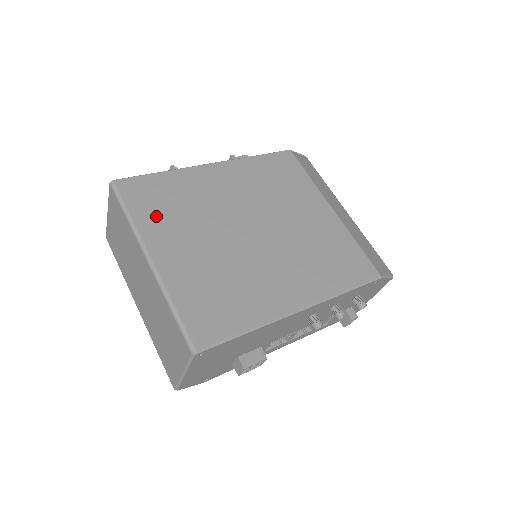
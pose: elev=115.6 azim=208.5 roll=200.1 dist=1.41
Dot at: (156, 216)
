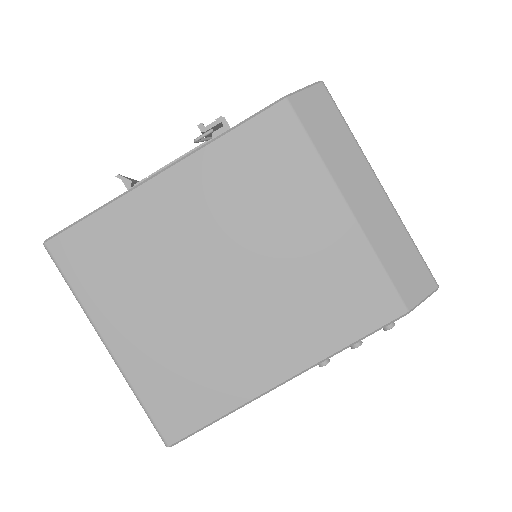
Dot at: (104, 286)
